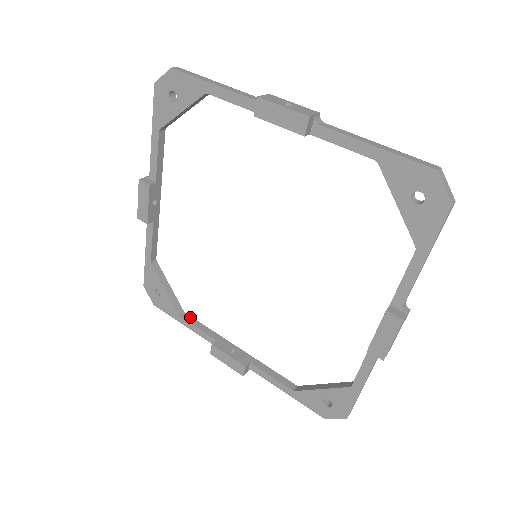
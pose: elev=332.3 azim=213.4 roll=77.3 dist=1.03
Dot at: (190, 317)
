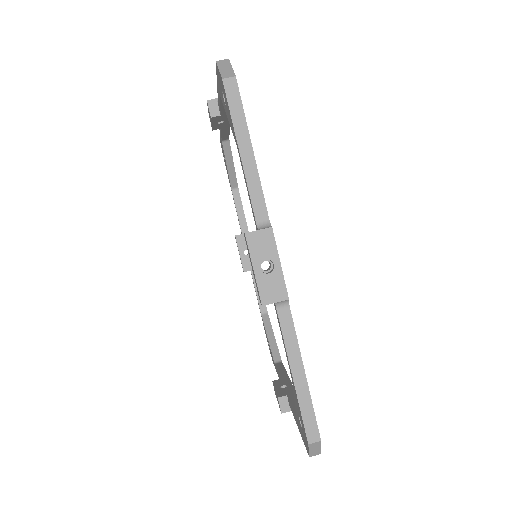
Dot at: (239, 197)
